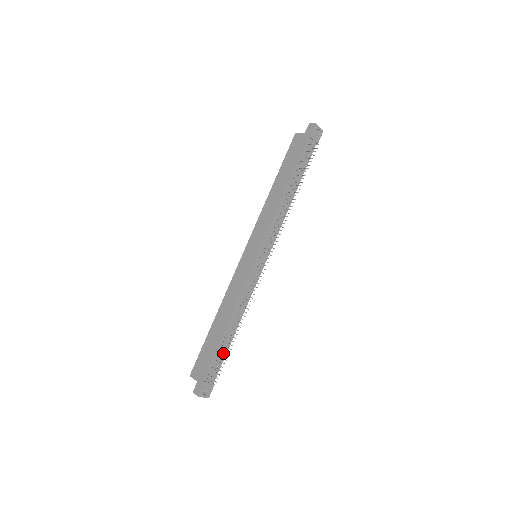
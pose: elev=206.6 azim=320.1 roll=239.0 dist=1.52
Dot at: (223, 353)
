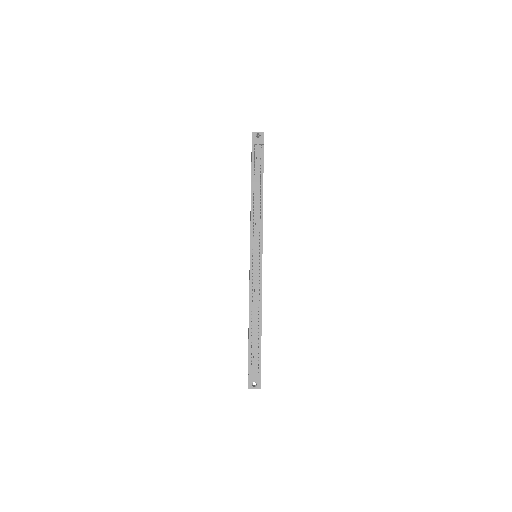
Dot at: (256, 345)
